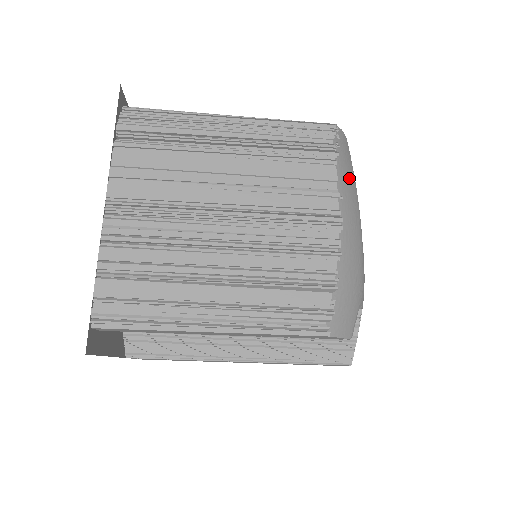
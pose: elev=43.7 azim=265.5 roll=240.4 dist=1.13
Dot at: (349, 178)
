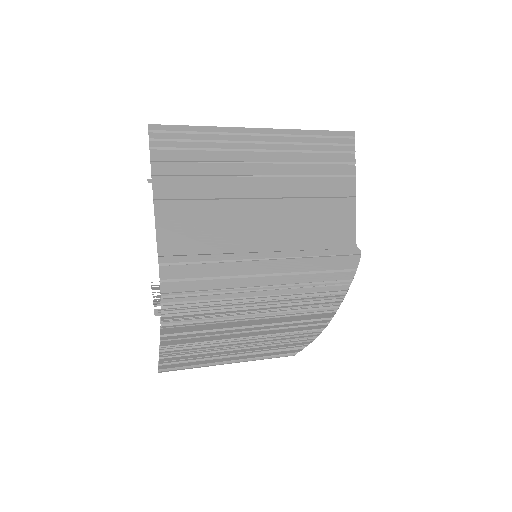
Dot at: occluded
